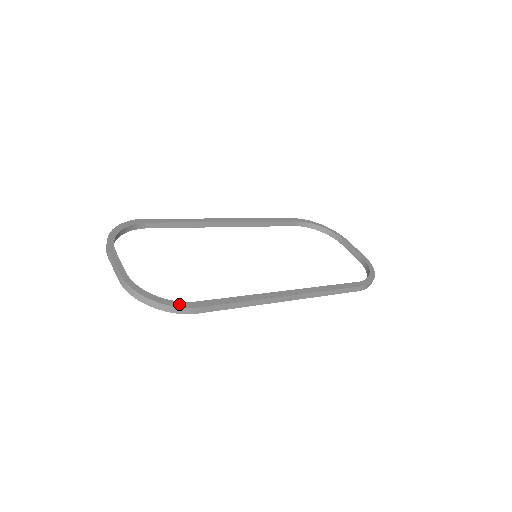
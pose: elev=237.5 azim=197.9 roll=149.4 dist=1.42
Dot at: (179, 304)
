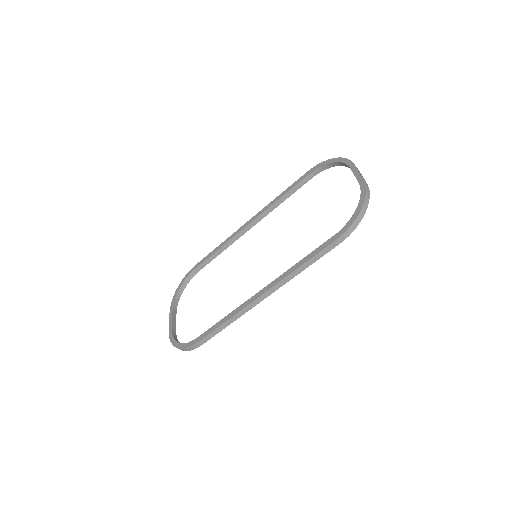
Dot at: (188, 345)
